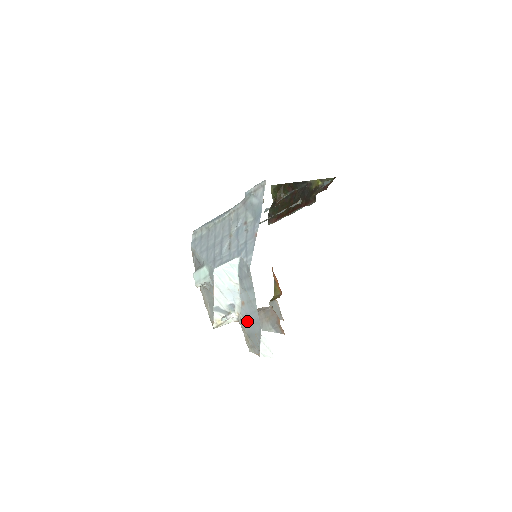
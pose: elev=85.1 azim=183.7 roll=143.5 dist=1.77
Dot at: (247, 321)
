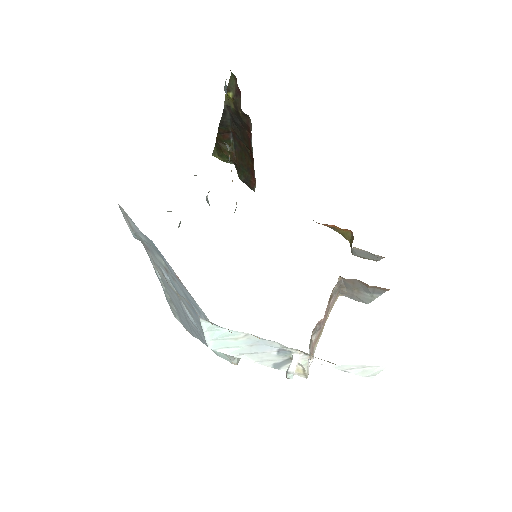
Dot at: occluded
